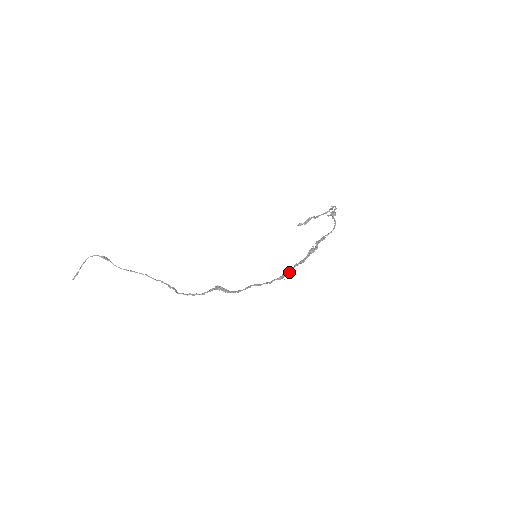
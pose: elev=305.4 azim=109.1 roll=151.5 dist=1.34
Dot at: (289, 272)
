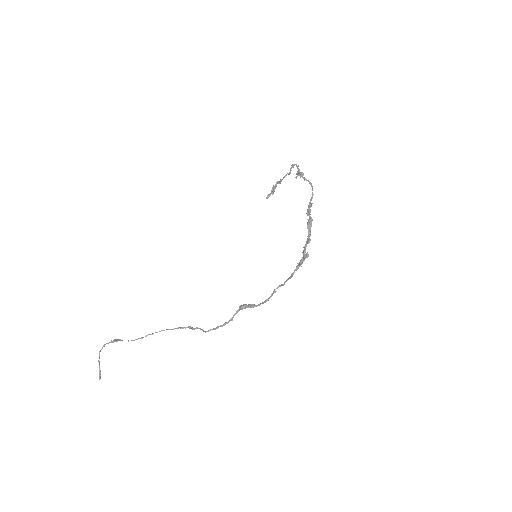
Dot at: (303, 258)
